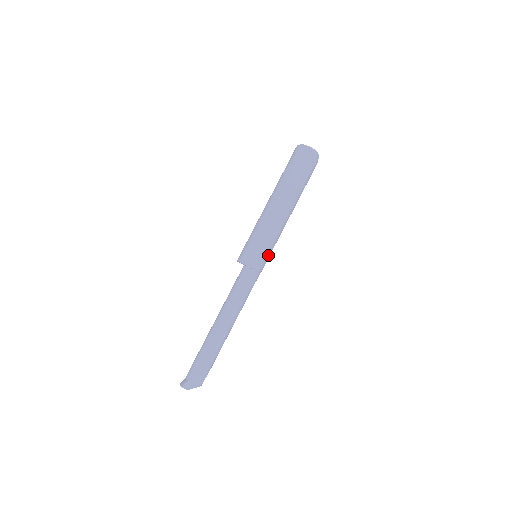
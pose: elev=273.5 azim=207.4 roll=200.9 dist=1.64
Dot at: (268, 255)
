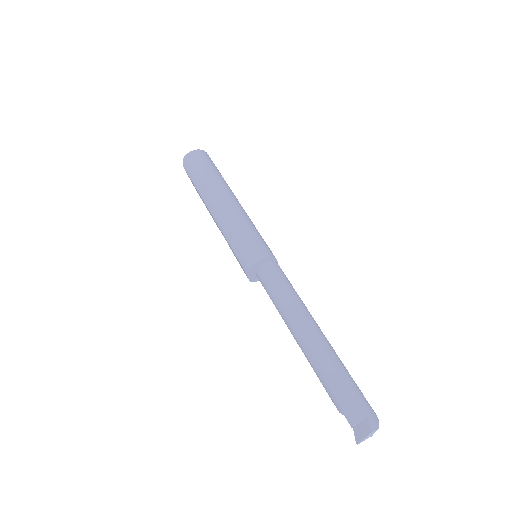
Dot at: occluded
